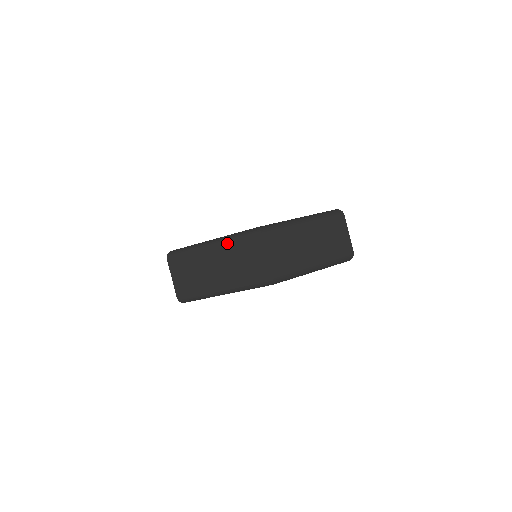
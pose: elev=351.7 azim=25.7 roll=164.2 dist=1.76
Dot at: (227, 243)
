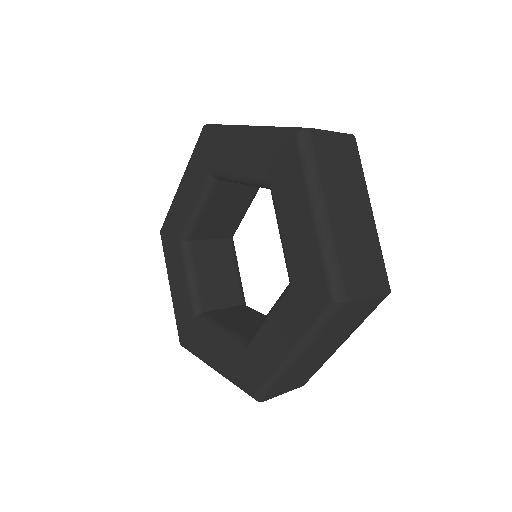
Dot at: (315, 342)
